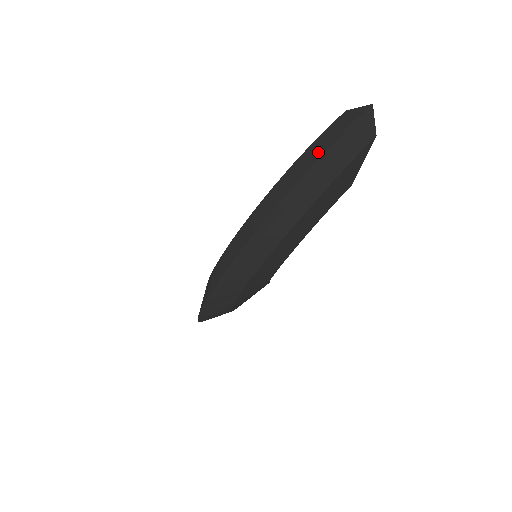
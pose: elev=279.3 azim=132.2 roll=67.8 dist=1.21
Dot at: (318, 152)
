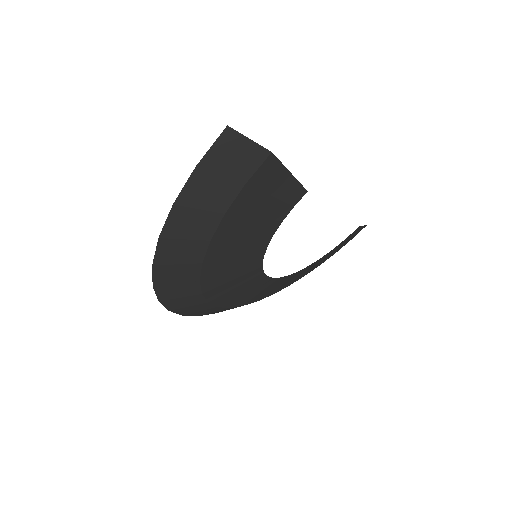
Dot at: occluded
